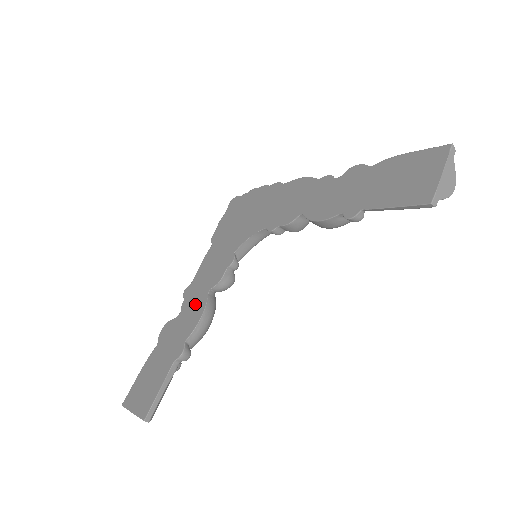
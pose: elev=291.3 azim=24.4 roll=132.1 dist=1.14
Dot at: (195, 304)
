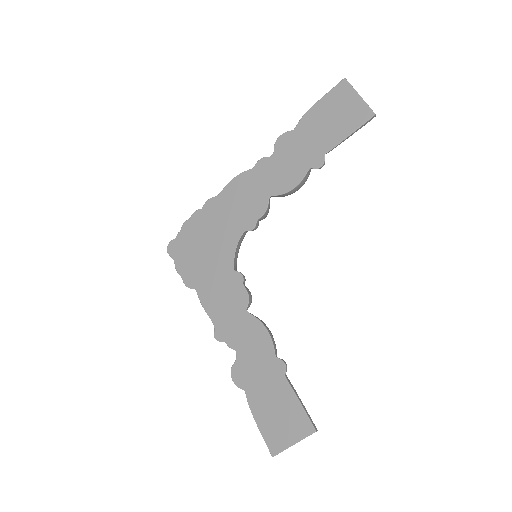
Dot at: (245, 331)
